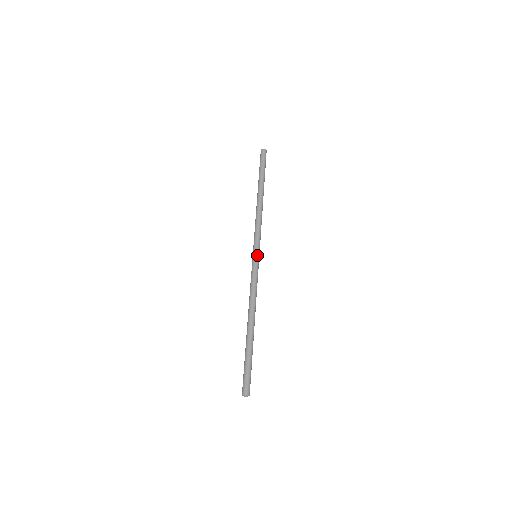
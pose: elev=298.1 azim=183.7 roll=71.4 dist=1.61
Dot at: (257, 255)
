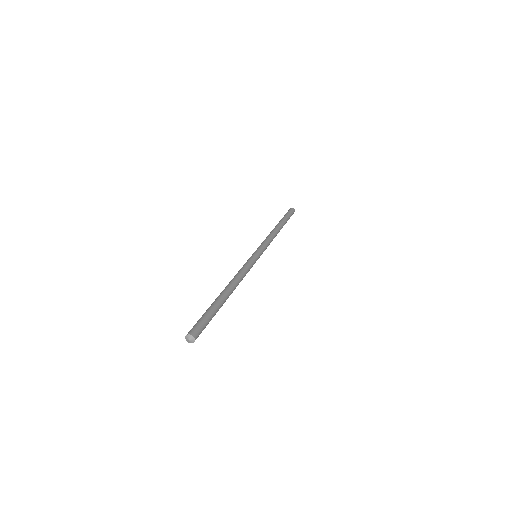
Dot at: (254, 253)
